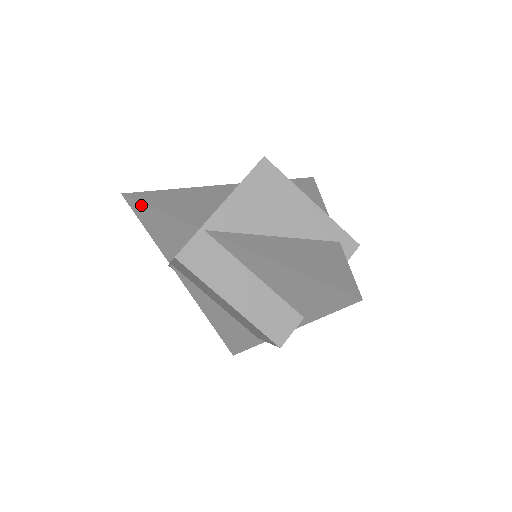
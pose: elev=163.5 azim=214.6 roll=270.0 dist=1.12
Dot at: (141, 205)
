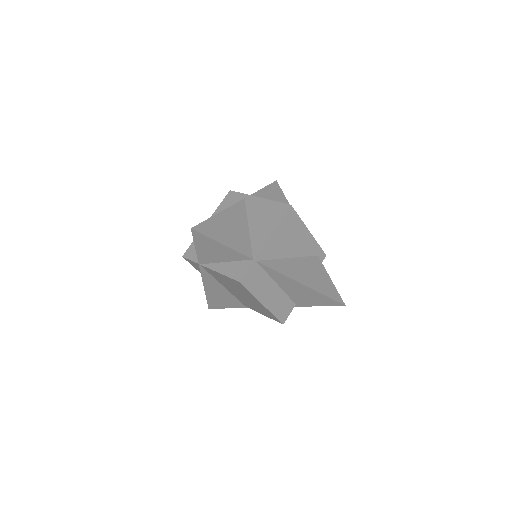
Dot at: (206, 238)
